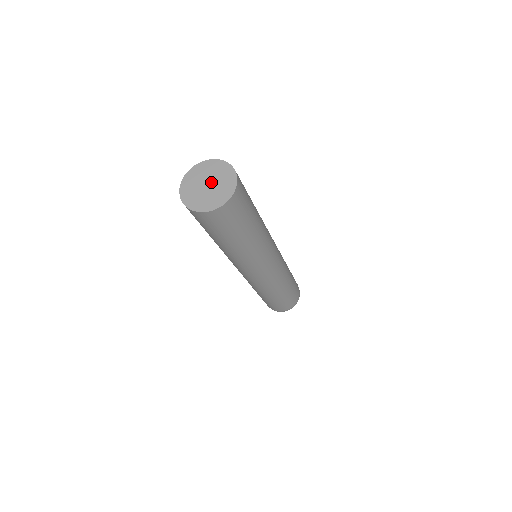
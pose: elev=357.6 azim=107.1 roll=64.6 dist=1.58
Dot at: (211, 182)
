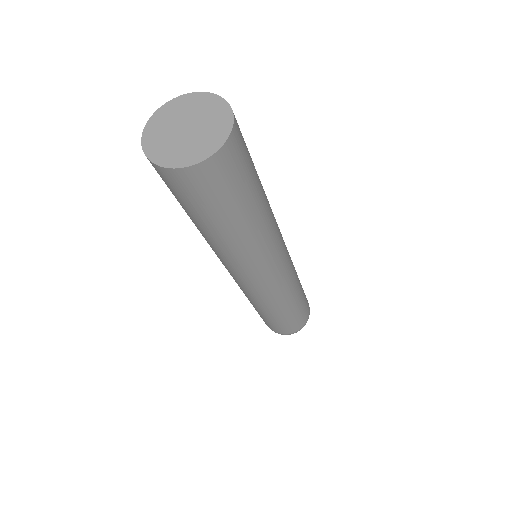
Dot at: (190, 123)
